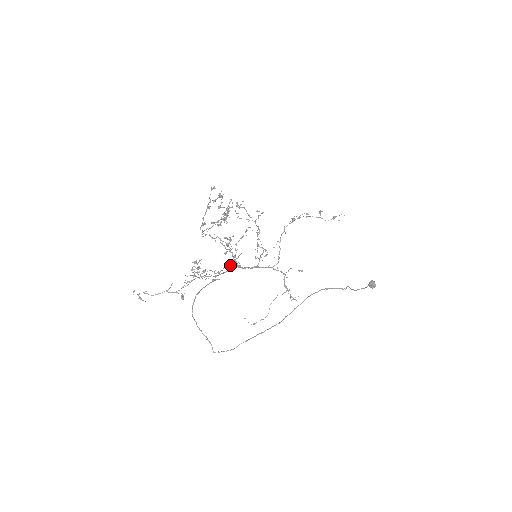
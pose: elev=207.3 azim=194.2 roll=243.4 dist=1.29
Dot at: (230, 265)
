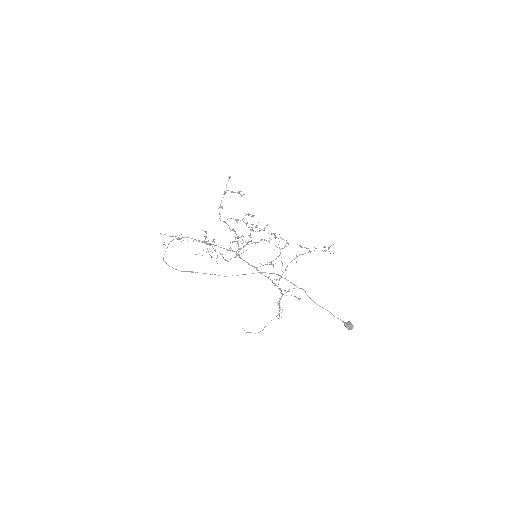
Dot at: (230, 247)
